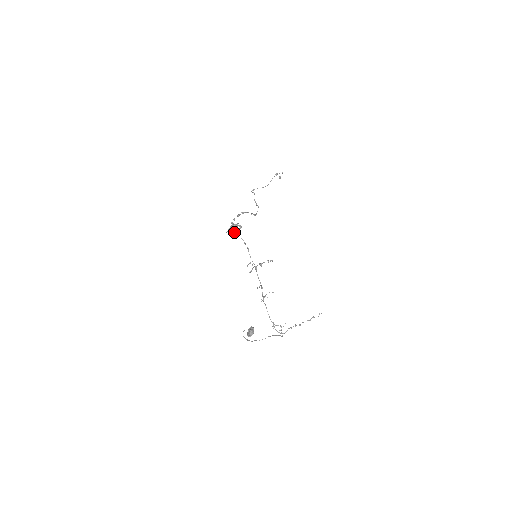
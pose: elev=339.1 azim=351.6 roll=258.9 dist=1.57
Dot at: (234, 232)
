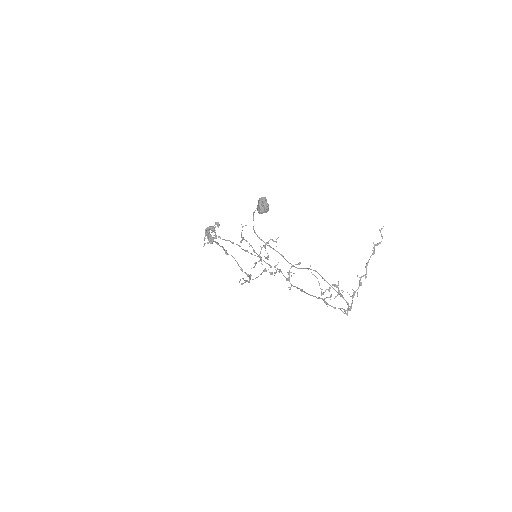
Dot at: (212, 237)
